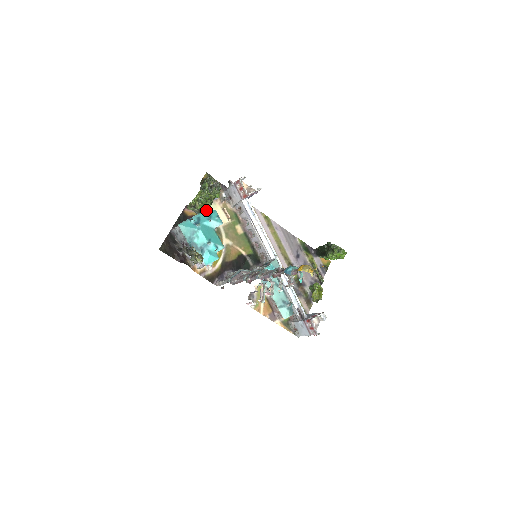
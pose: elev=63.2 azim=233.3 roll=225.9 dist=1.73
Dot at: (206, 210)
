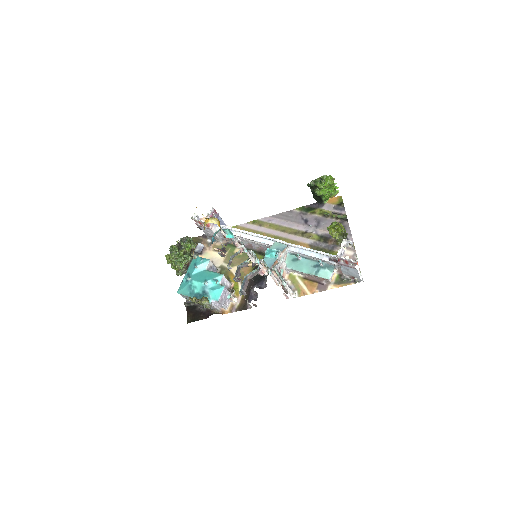
Dot at: (190, 263)
